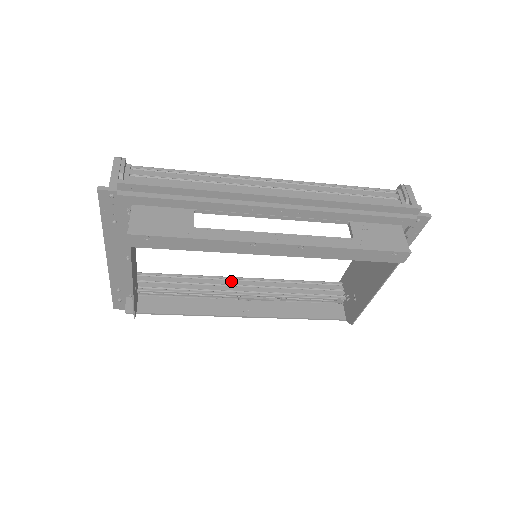
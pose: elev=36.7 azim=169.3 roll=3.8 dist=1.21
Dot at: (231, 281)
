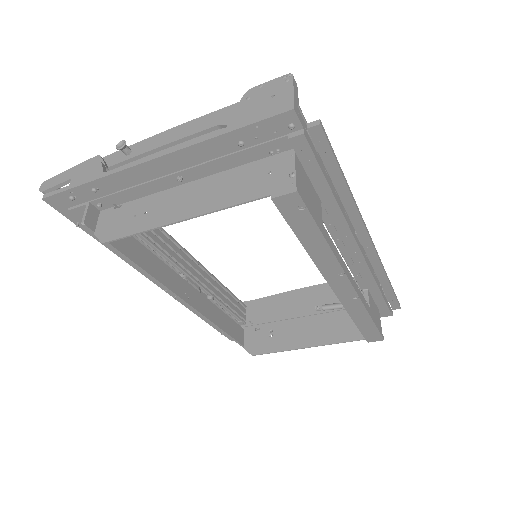
Dot at: (182, 251)
